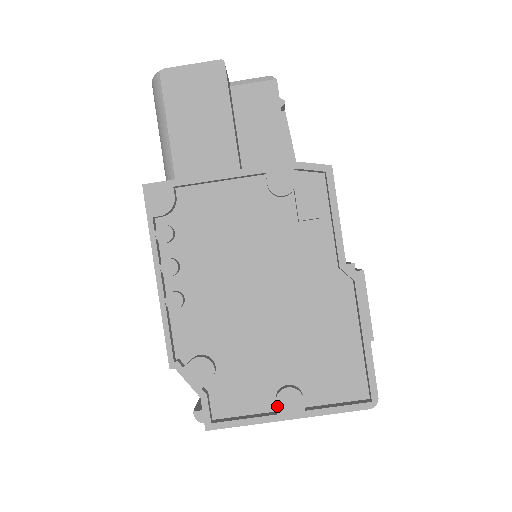
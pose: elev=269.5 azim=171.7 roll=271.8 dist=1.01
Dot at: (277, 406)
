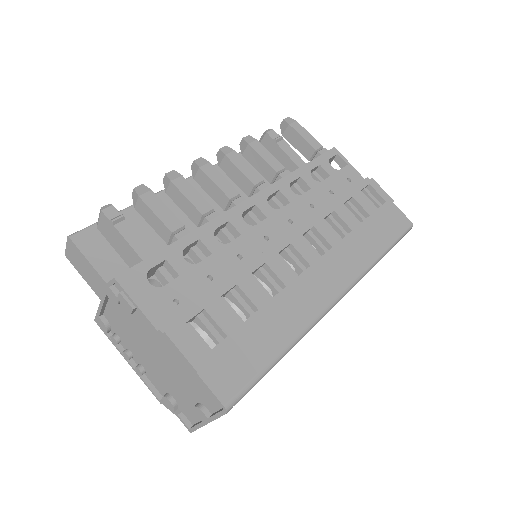
Dot at: (198, 417)
